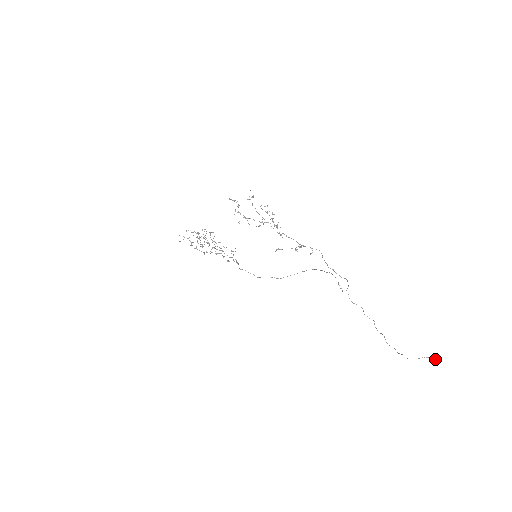
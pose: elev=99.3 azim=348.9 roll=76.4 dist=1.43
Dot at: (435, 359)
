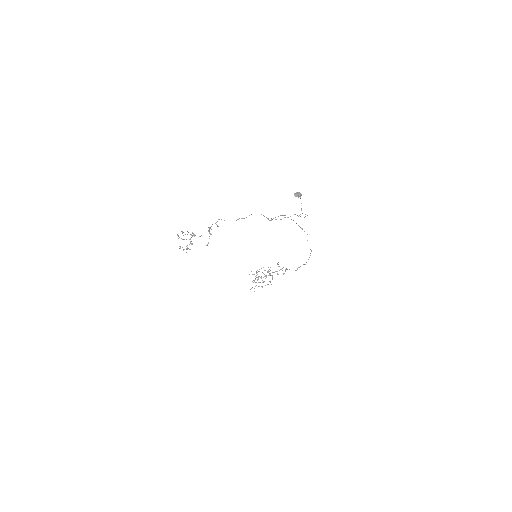
Dot at: occluded
